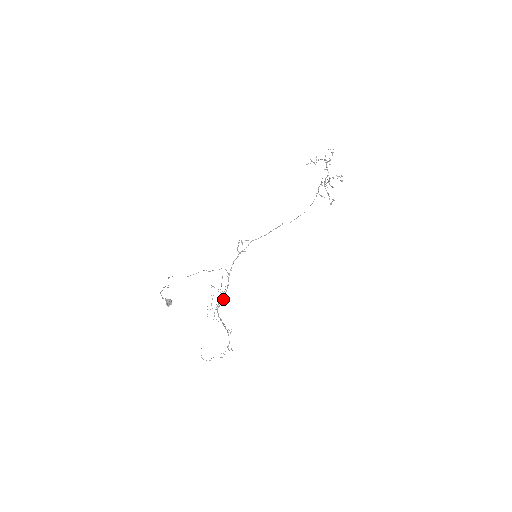
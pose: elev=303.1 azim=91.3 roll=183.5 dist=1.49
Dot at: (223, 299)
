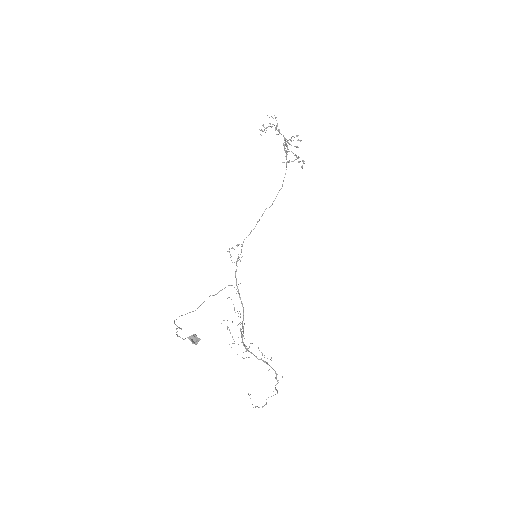
Dot at: occluded
